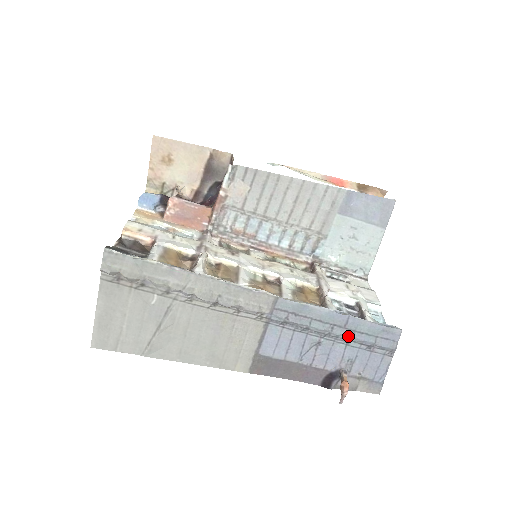
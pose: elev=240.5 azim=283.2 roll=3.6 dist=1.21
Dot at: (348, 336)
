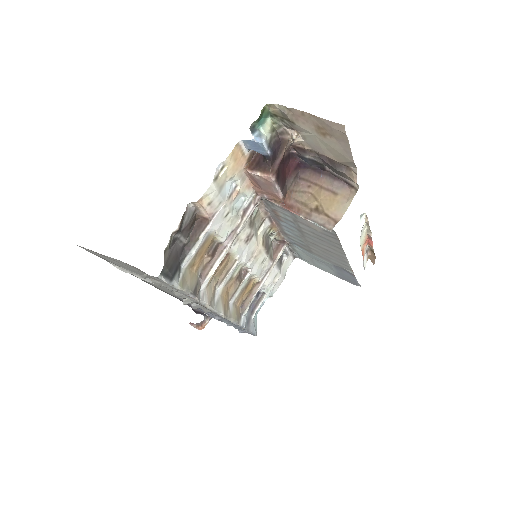
Dot at: occluded
